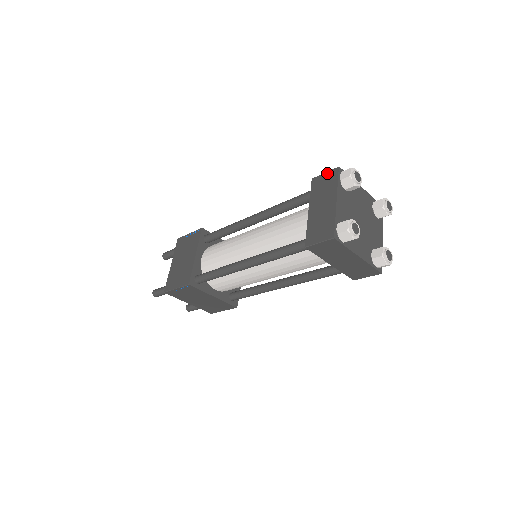
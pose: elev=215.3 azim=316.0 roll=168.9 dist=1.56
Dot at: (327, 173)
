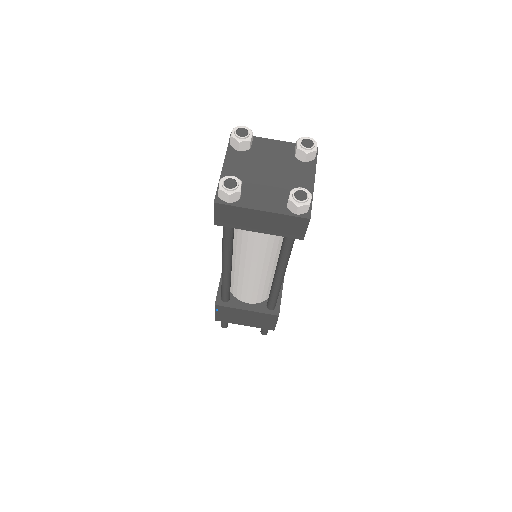
Dot at: occluded
